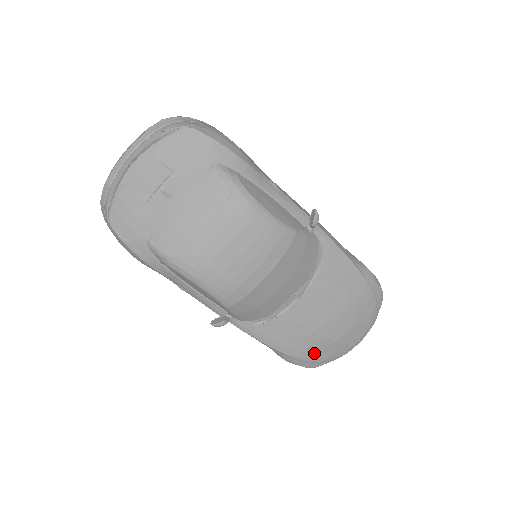
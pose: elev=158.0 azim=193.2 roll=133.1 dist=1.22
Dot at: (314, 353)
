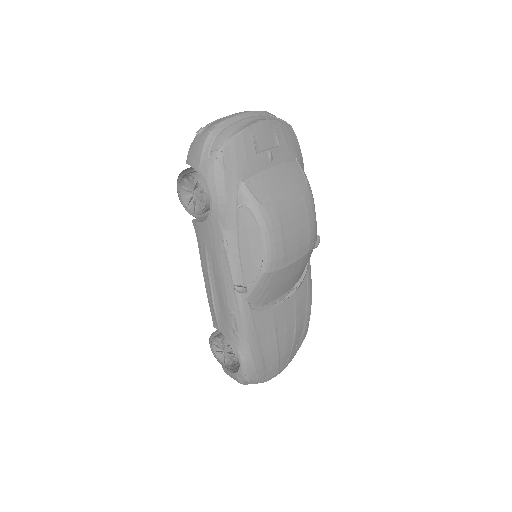
Dot at: (263, 363)
